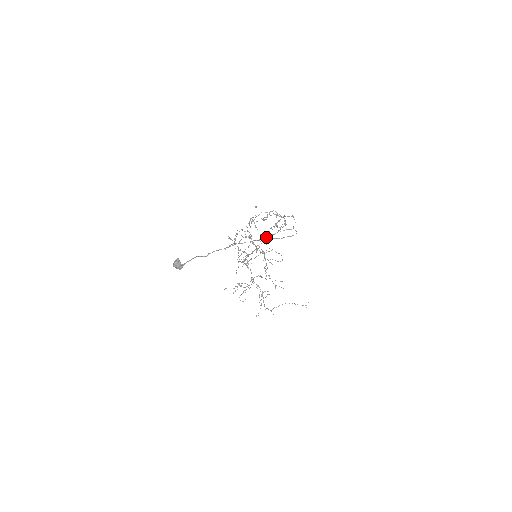
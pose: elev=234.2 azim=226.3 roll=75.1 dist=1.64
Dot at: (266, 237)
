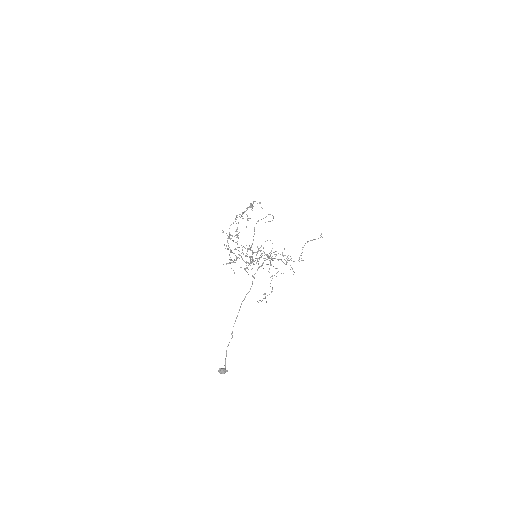
Dot at: occluded
